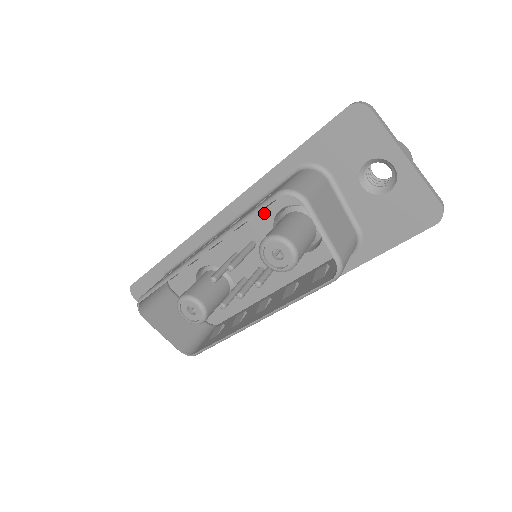
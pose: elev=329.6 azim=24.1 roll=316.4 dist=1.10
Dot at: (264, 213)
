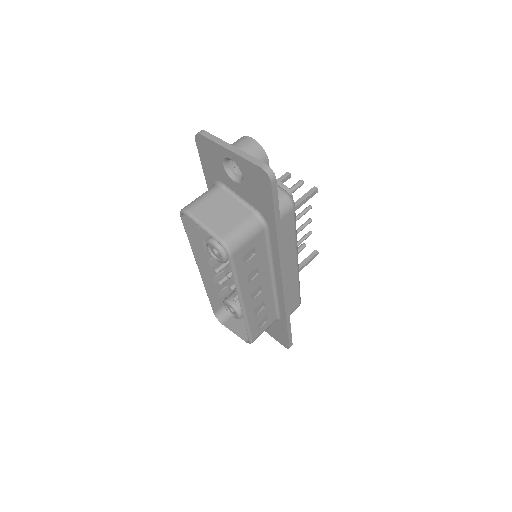
Dot at: occluded
